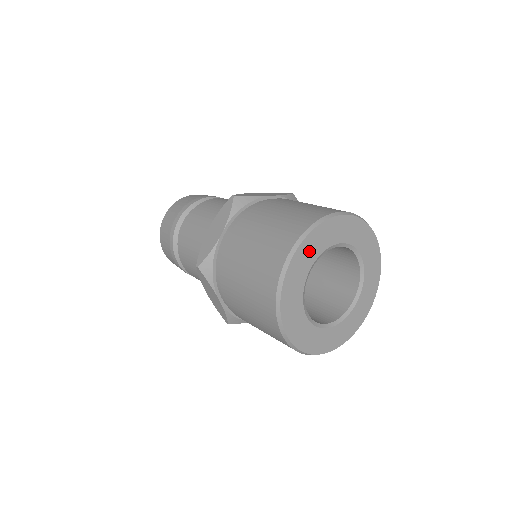
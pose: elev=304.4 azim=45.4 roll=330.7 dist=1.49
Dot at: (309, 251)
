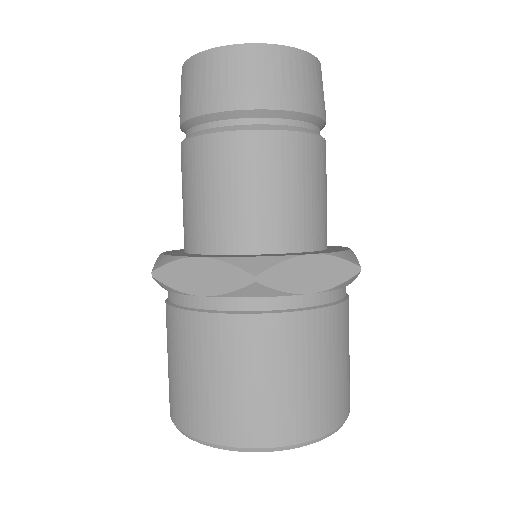
Dot at: occluded
